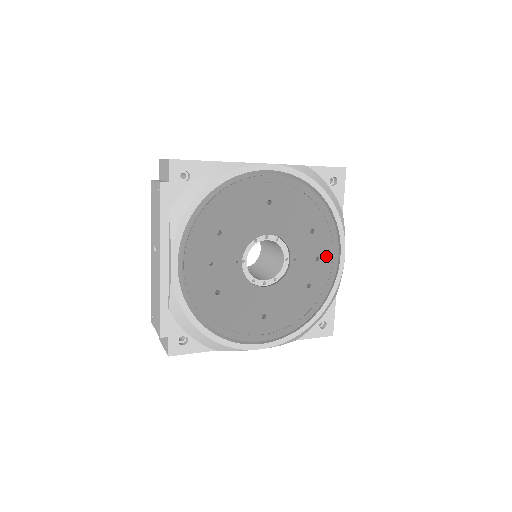
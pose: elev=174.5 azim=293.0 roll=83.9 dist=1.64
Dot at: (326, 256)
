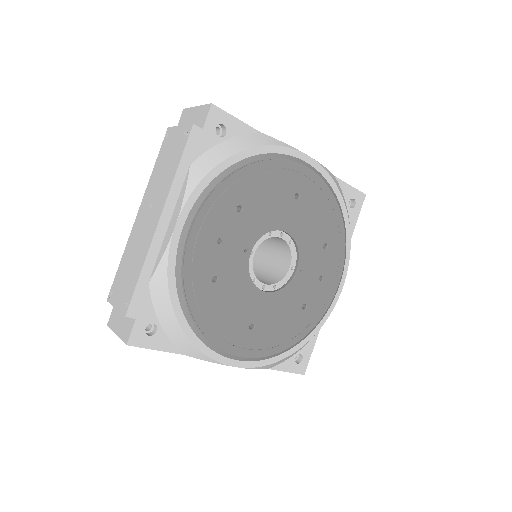
Dot at: (329, 279)
